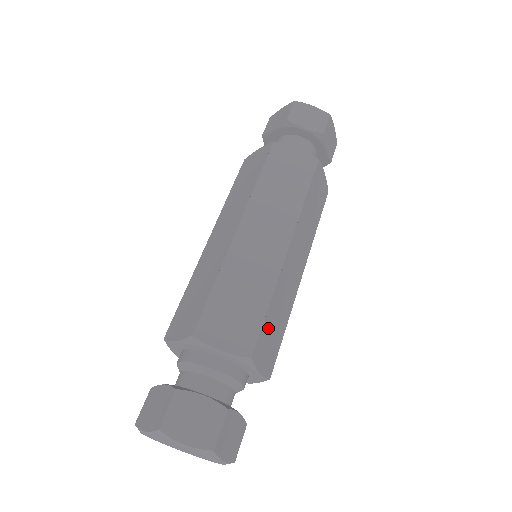
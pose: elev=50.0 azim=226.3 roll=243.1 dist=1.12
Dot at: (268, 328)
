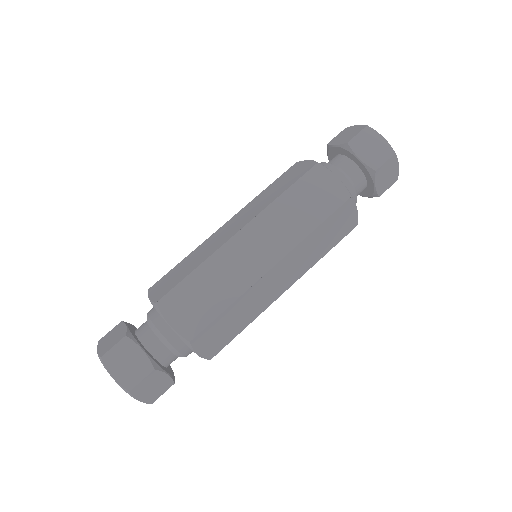
Dot at: occluded
